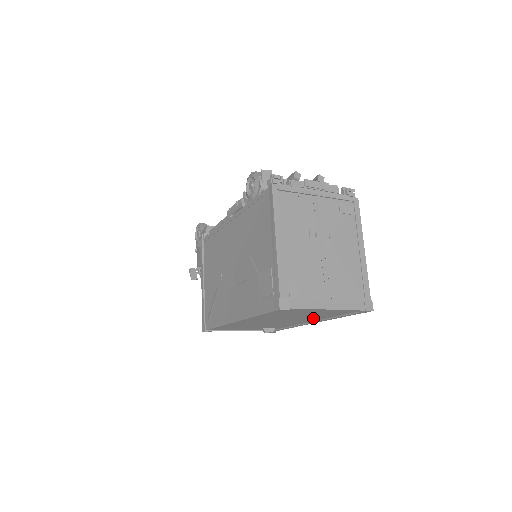
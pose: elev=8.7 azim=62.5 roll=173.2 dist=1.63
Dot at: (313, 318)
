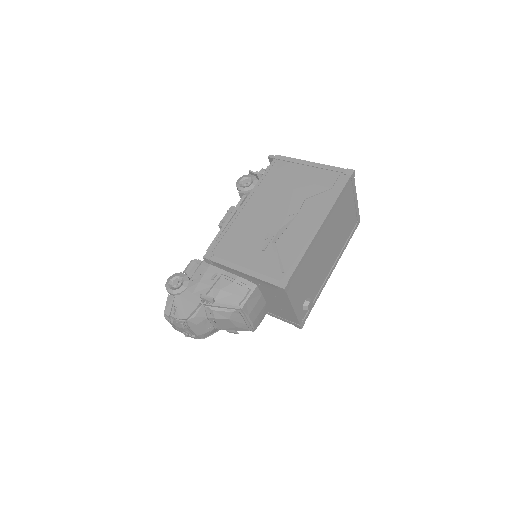
Dot at: (338, 247)
